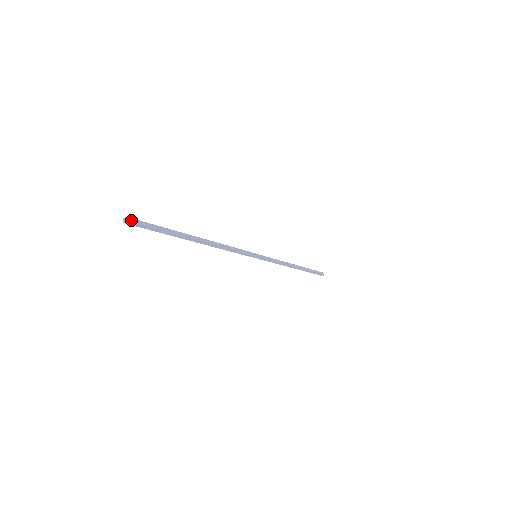
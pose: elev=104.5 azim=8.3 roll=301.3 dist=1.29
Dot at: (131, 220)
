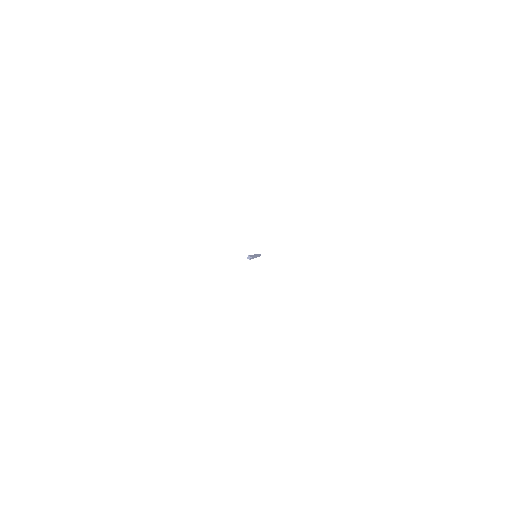
Dot at: (250, 256)
